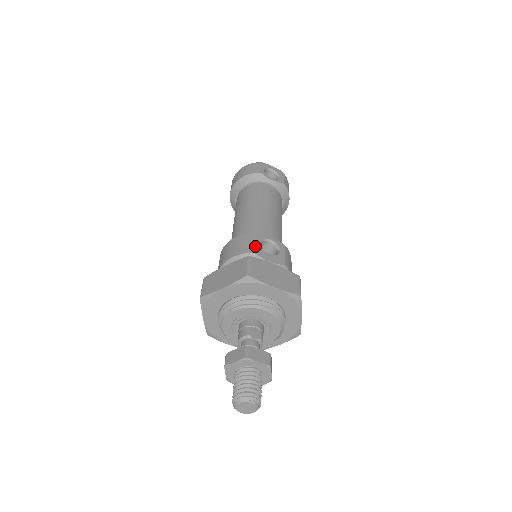
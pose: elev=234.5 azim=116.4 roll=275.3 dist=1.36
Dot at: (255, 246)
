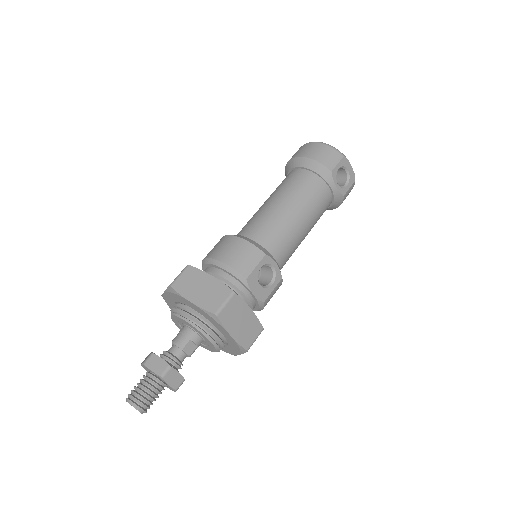
Dot at: (253, 271)
